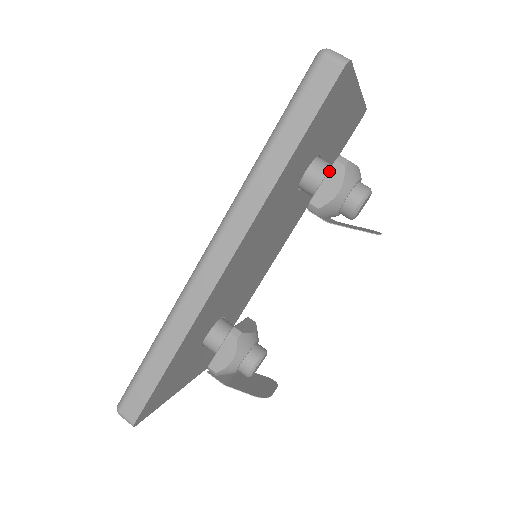
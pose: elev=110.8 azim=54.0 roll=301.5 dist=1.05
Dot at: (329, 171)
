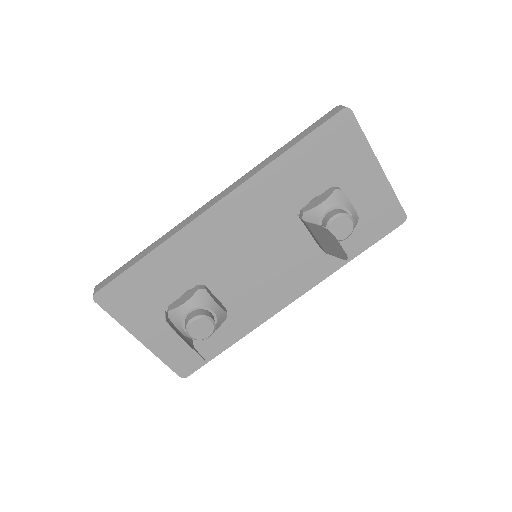
Dot at: (324, 192)
